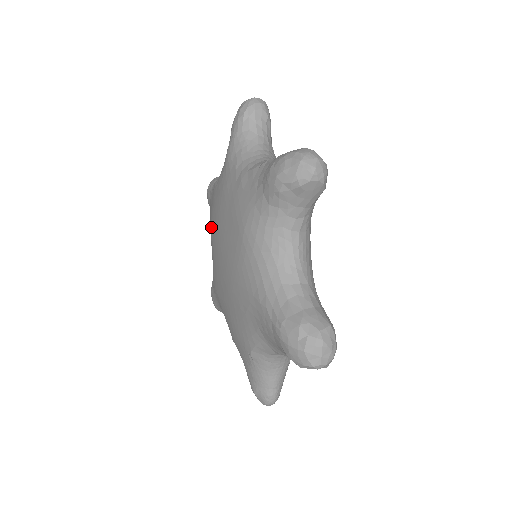
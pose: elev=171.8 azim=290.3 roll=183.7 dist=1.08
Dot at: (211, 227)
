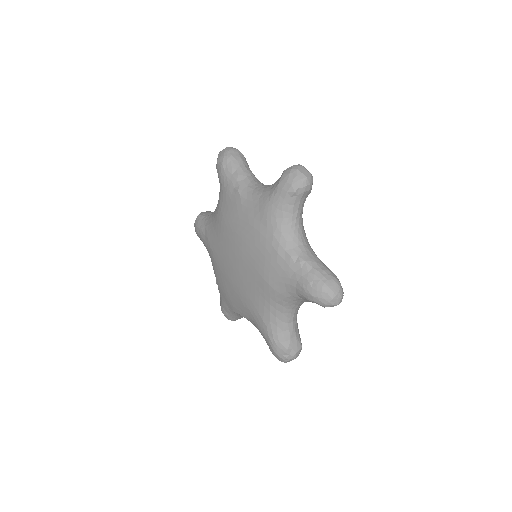
Dot at: (225, 222)
